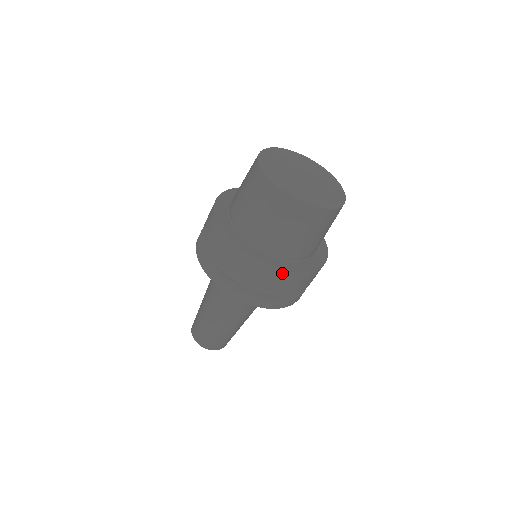
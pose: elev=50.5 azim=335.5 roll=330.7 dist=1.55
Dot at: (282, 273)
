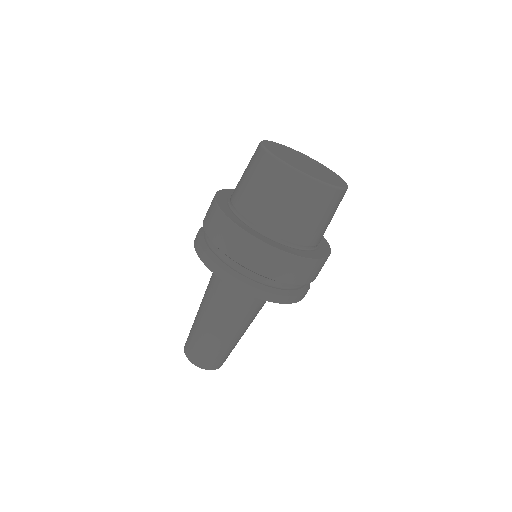
Dot at: (325, 260)
